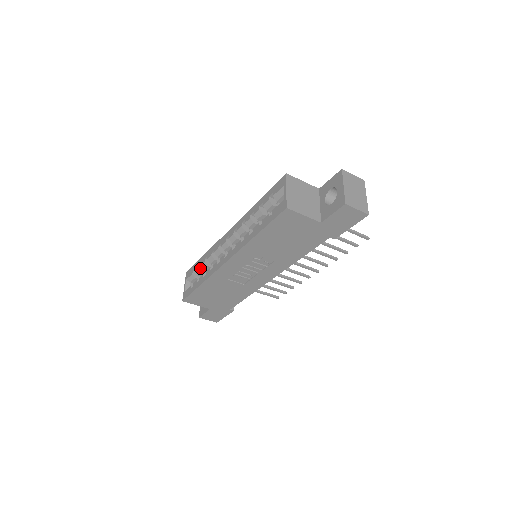
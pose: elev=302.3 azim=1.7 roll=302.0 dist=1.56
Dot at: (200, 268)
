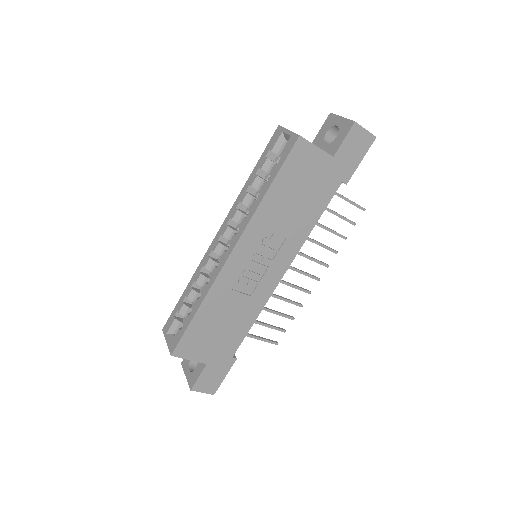
Dot at: (185, 304)
